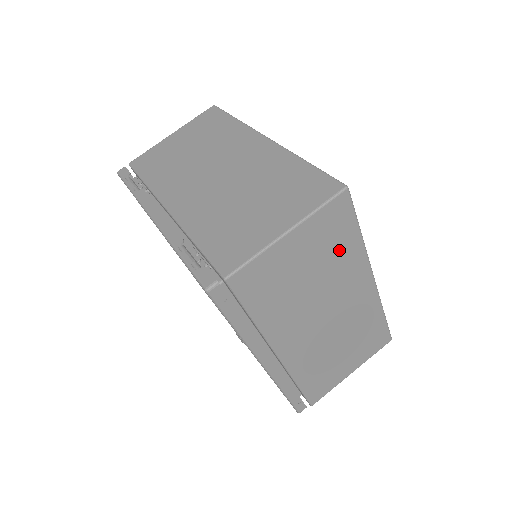
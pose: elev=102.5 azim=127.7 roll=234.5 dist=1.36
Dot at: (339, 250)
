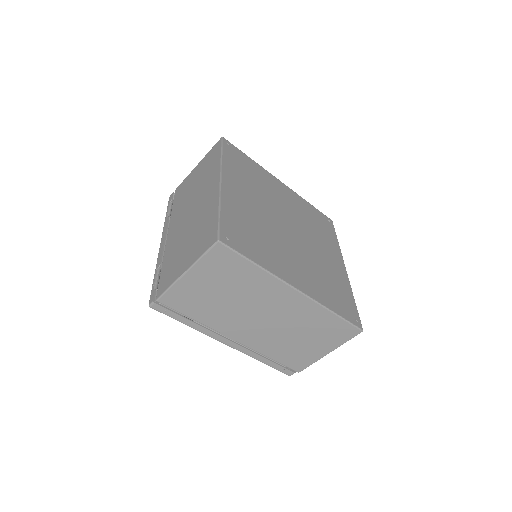
Dot at: (242, 277)
